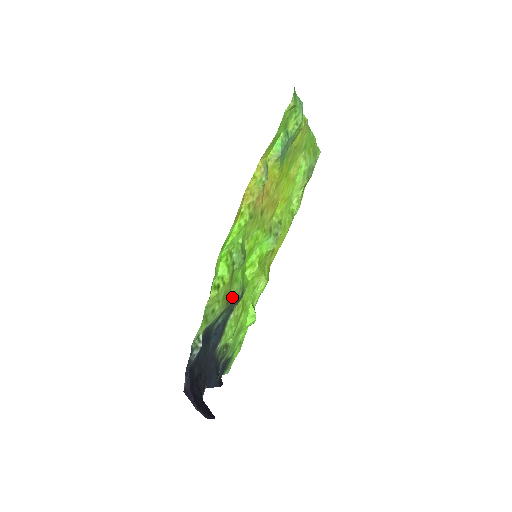
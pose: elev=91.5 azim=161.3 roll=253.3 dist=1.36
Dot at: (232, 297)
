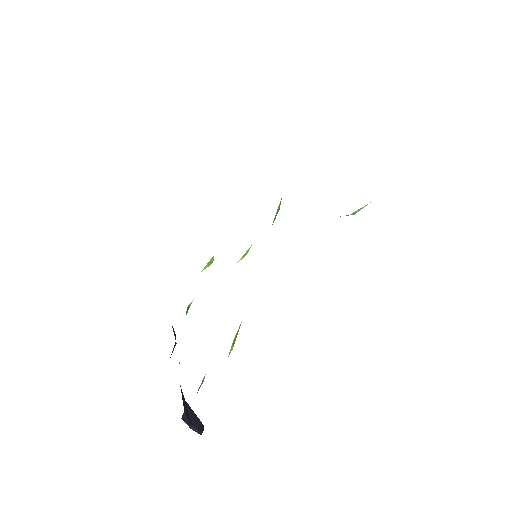
Dot at: occluded
